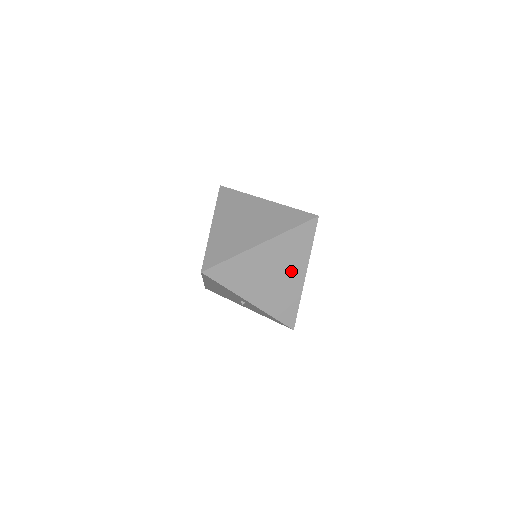
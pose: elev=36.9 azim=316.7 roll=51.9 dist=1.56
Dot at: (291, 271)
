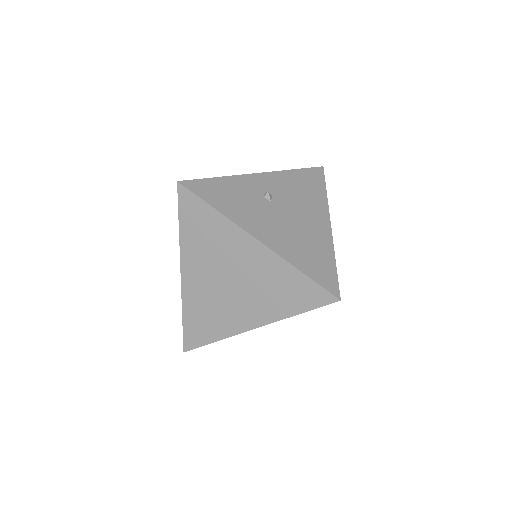
Dot at: occluded
